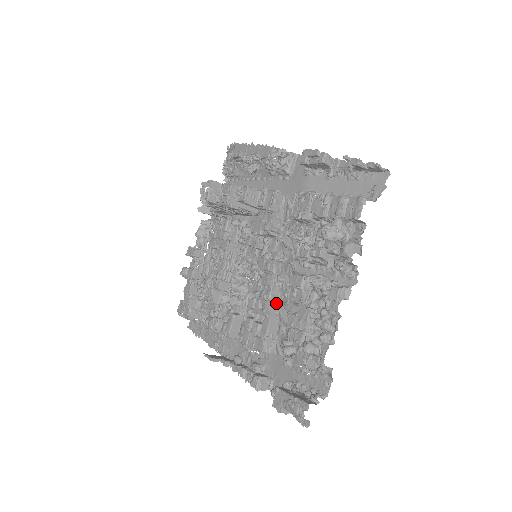
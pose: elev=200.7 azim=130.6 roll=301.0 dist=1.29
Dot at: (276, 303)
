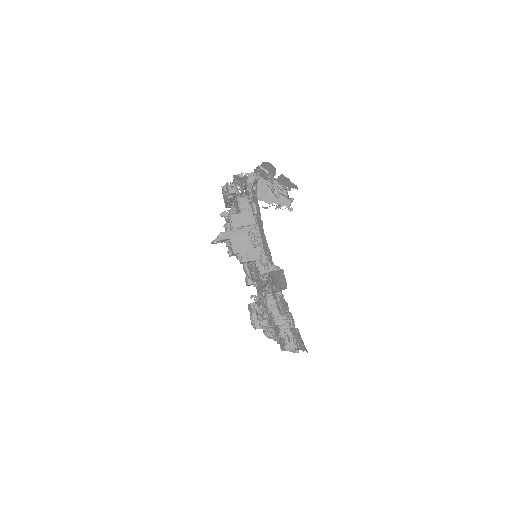
Dot at: (261, 279)
